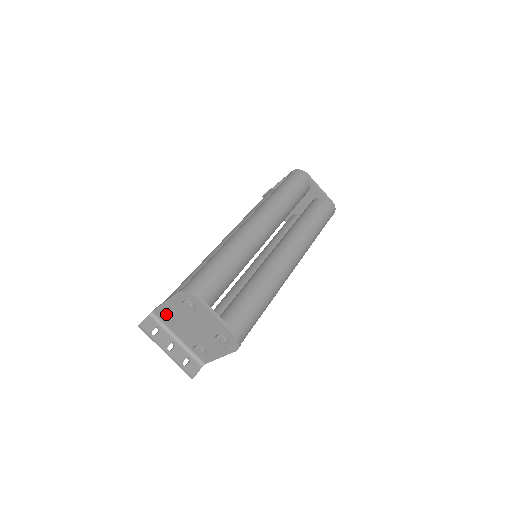
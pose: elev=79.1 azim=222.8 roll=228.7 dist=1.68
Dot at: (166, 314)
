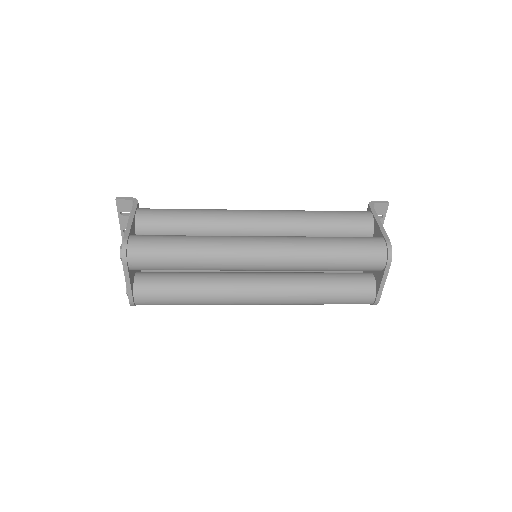
Dot at: occluded
